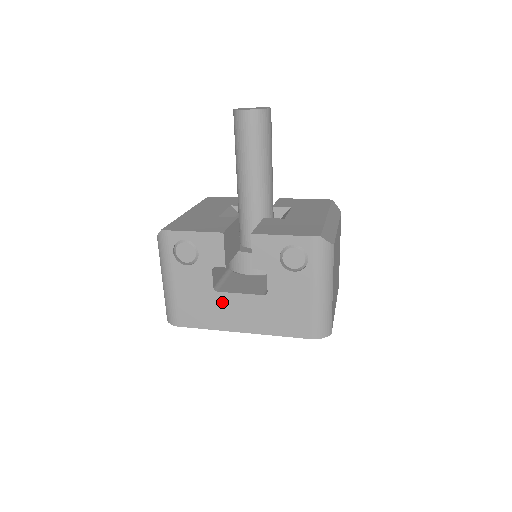
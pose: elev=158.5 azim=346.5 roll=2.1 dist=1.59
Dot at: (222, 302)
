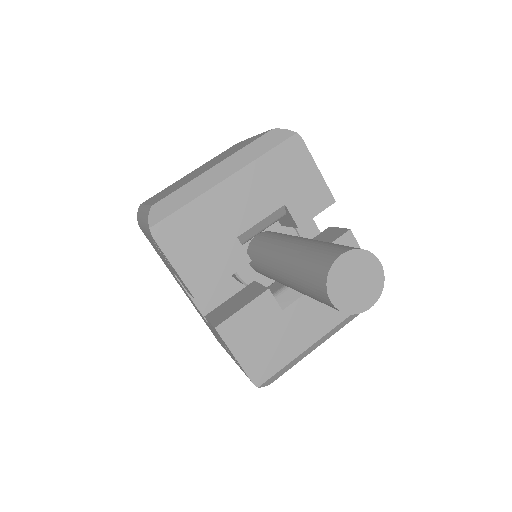
Dot at: (176, 278)
